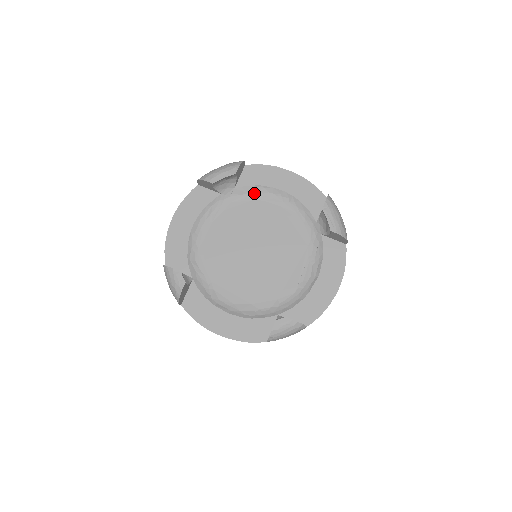
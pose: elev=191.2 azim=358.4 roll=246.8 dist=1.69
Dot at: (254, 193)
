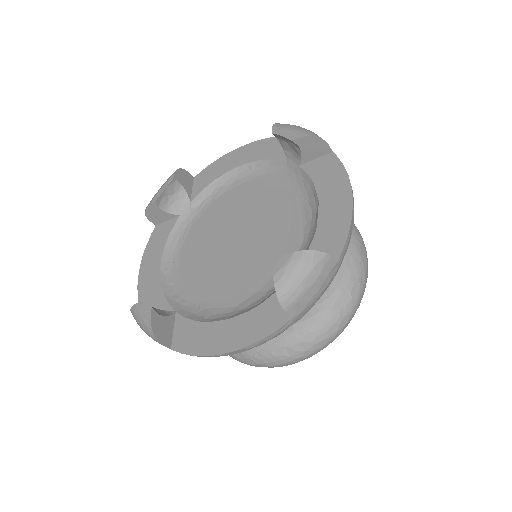
Dot at: (213, 192)
